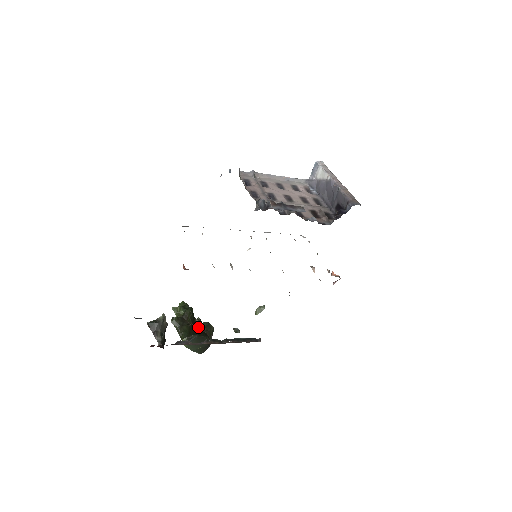
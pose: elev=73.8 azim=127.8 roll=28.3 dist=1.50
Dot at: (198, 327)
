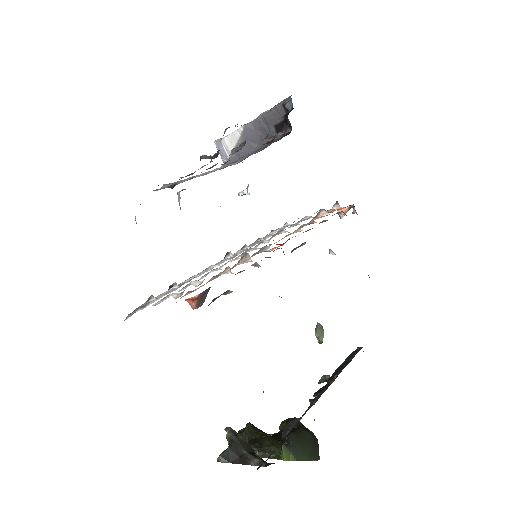
Dot at: occluded
